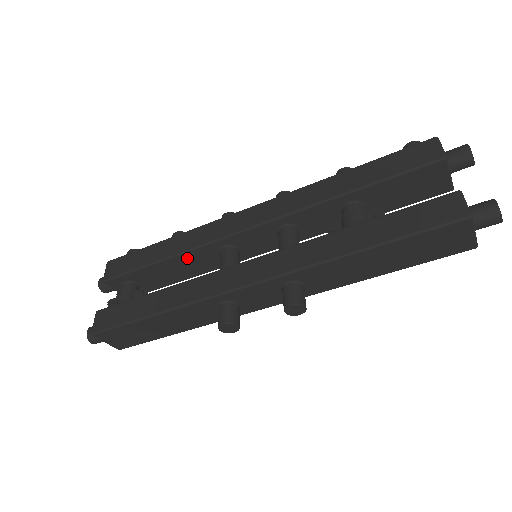
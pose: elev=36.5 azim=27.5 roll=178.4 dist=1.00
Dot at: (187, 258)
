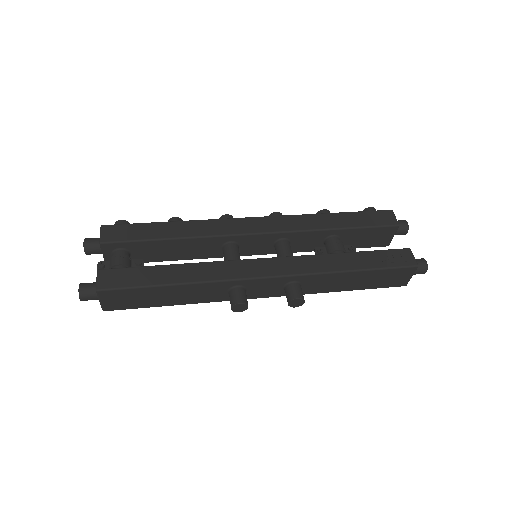
Dot at: (194, 243)
